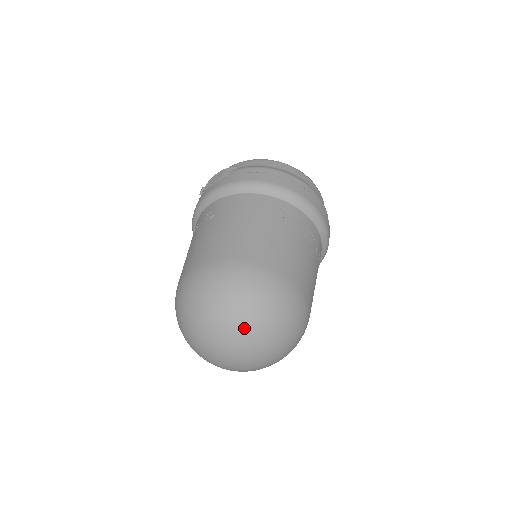
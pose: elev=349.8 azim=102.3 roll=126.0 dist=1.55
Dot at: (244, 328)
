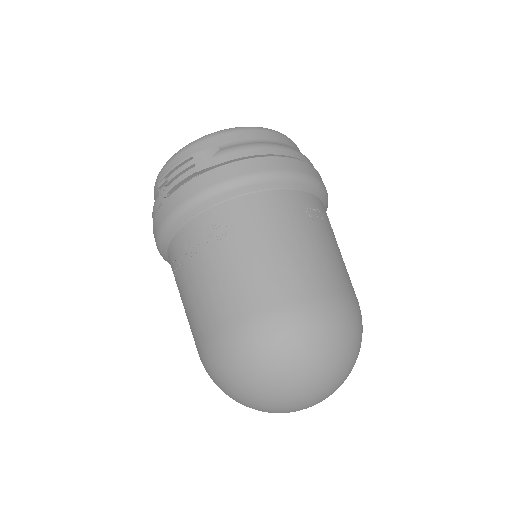
Dot at: (334, 376)
